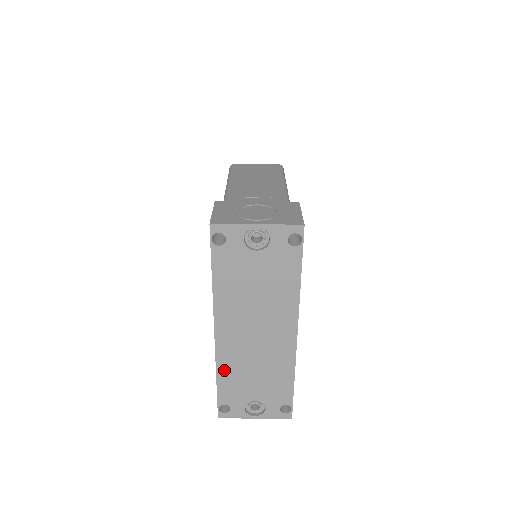
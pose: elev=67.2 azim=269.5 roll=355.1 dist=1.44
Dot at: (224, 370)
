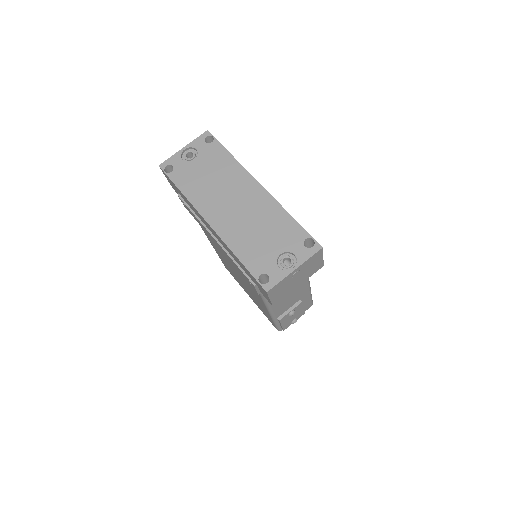
Dot at: (236, 246)
